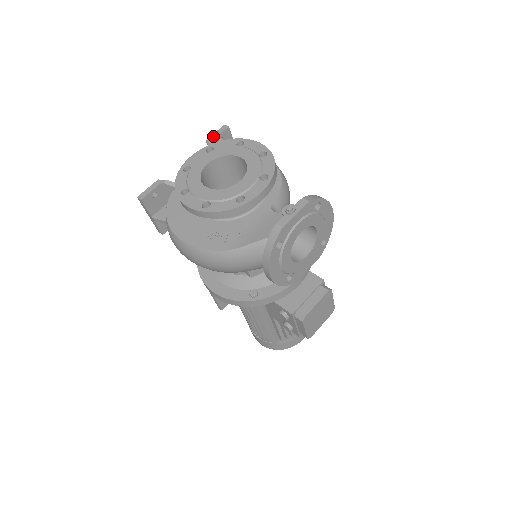
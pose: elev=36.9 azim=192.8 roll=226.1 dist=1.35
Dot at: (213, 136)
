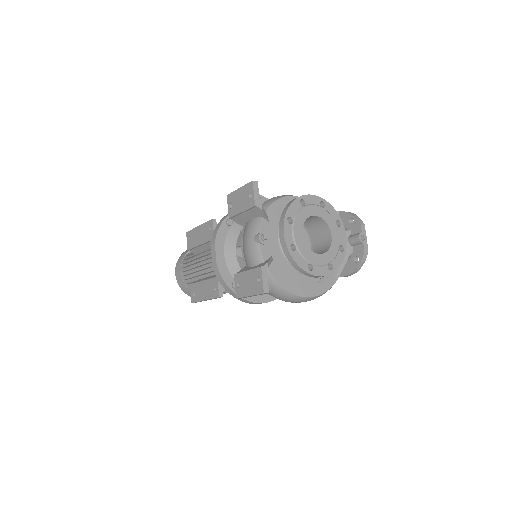
Dot at: (257, 198)
